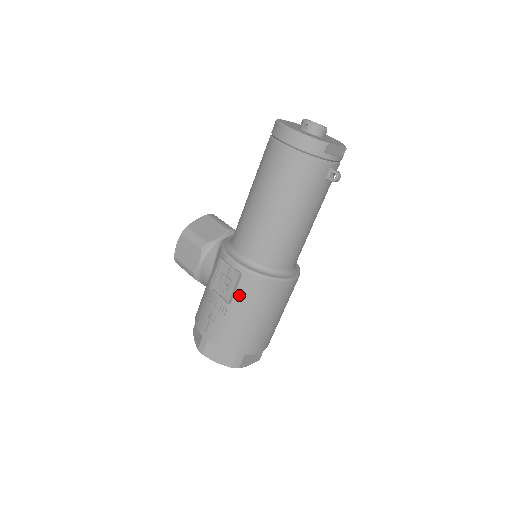
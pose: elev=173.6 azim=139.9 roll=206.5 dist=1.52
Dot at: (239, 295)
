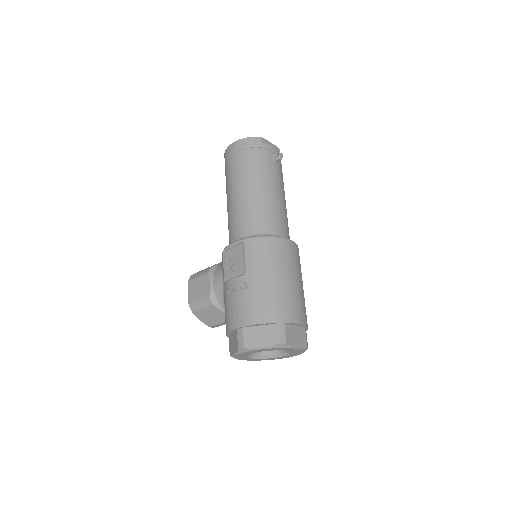
Dot at: (250, 262)
